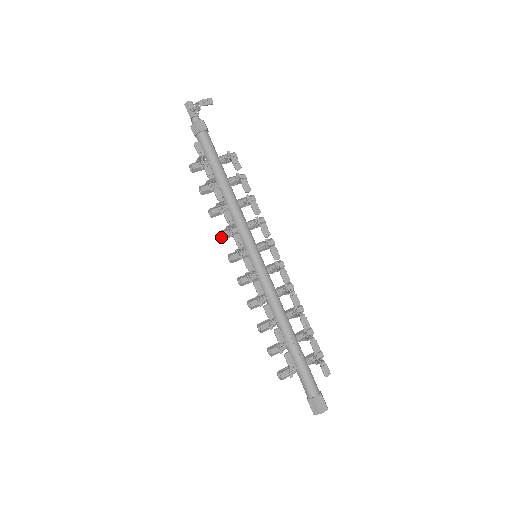
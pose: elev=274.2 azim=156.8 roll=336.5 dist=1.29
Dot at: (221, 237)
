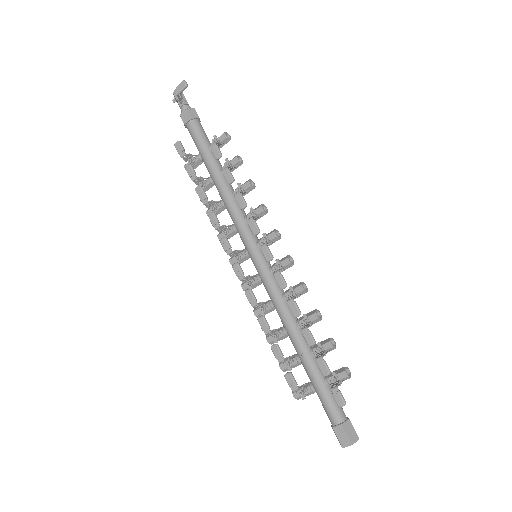
Dot at: occluded
